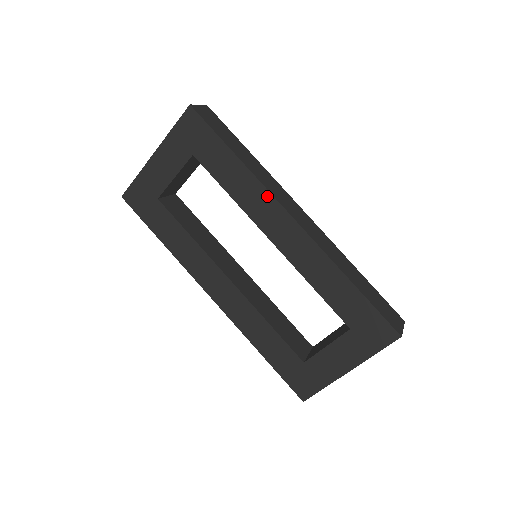
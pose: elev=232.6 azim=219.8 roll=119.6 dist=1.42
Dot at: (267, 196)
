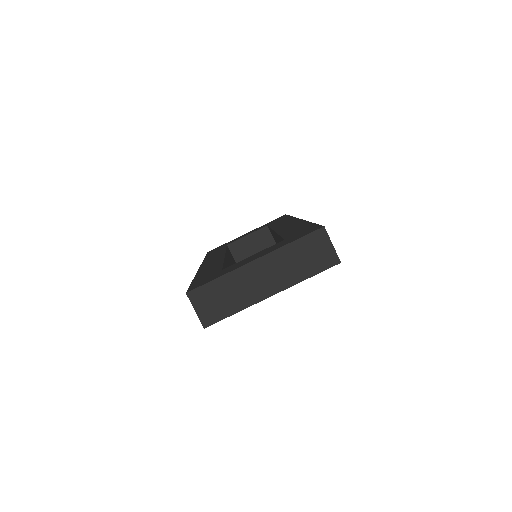
Dot at: occluded
